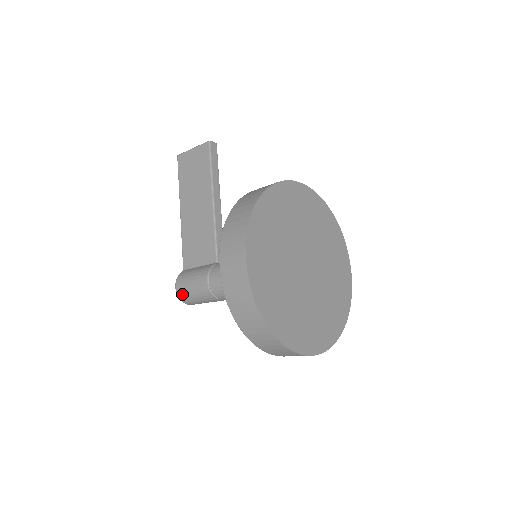
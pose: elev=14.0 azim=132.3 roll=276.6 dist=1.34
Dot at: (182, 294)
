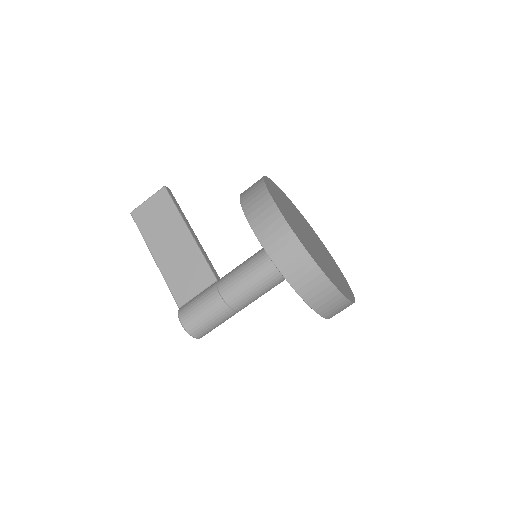
Dot at: (192, 326)
